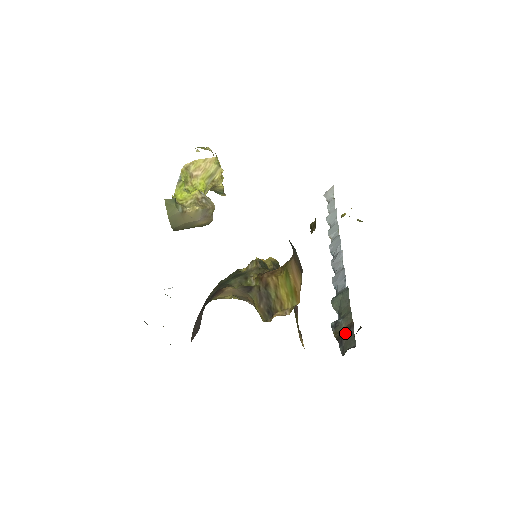
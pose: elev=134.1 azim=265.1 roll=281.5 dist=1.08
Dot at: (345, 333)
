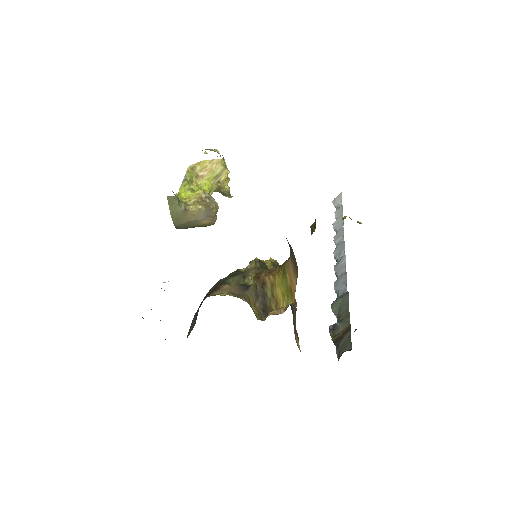
Dot at: (342, 336)
